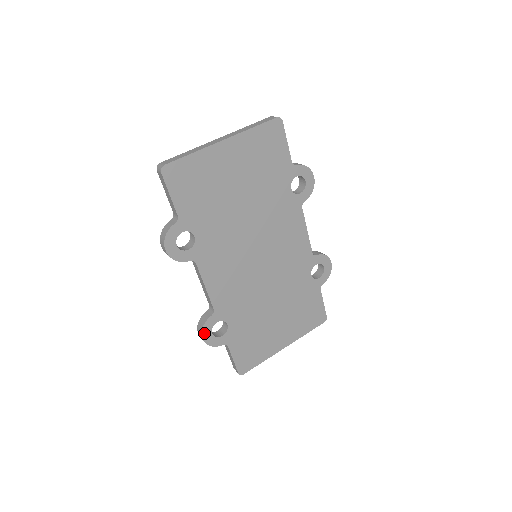
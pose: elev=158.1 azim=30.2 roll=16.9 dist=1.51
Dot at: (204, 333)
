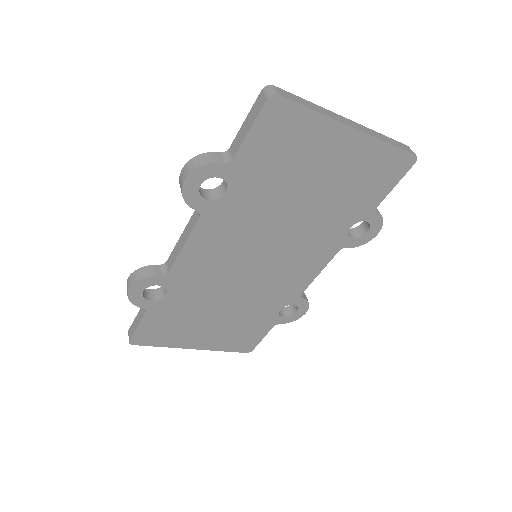
Dot at: (136, 285)
